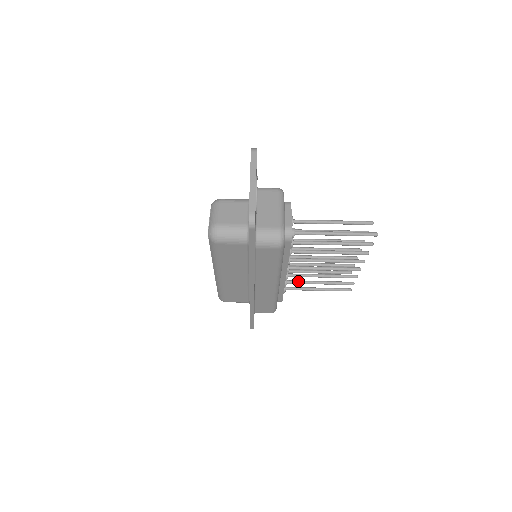
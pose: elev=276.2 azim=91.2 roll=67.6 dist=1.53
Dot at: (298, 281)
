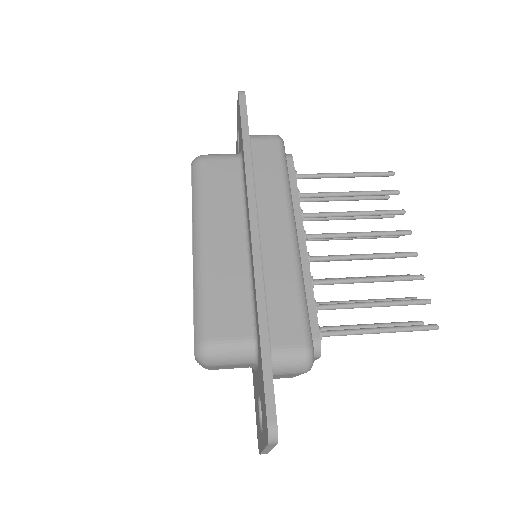
Dot at: (335, 304)
